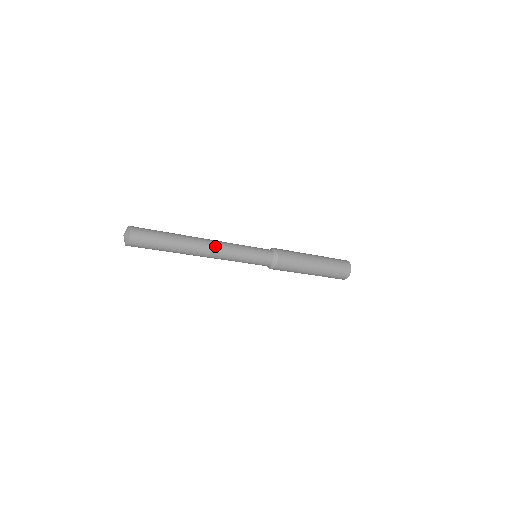
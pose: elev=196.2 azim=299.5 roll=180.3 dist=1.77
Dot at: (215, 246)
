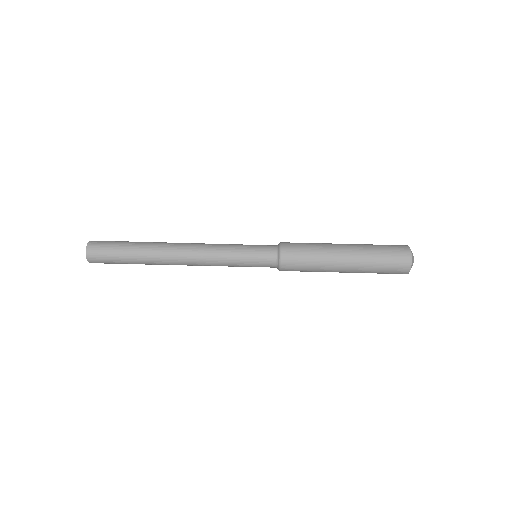
Dot at: (190, 257)
